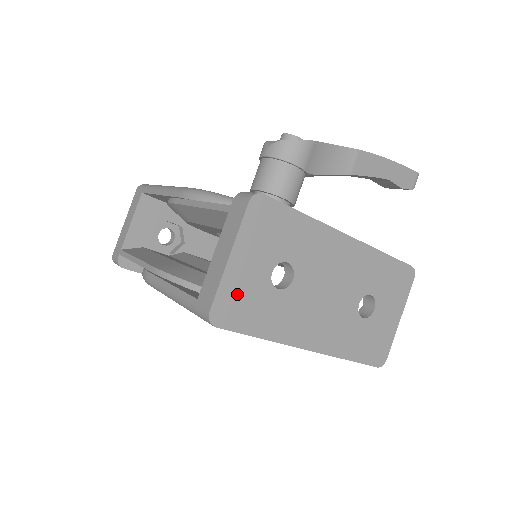
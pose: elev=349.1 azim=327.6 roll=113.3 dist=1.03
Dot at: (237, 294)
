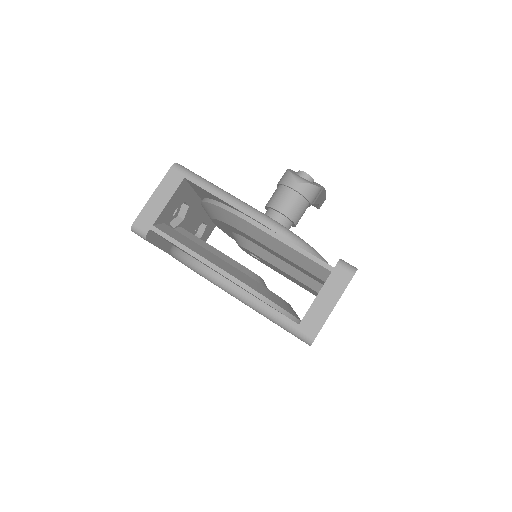
Dot at: occluded
